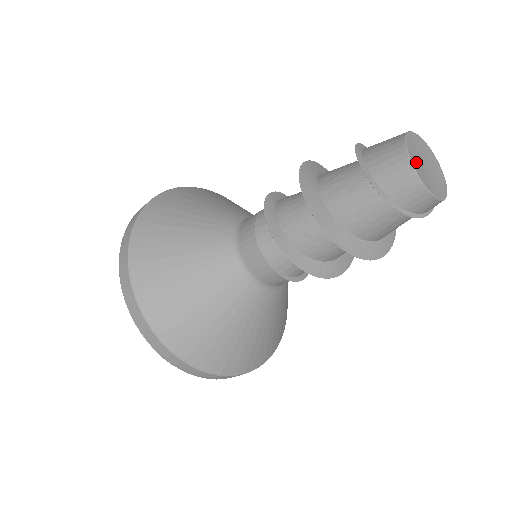
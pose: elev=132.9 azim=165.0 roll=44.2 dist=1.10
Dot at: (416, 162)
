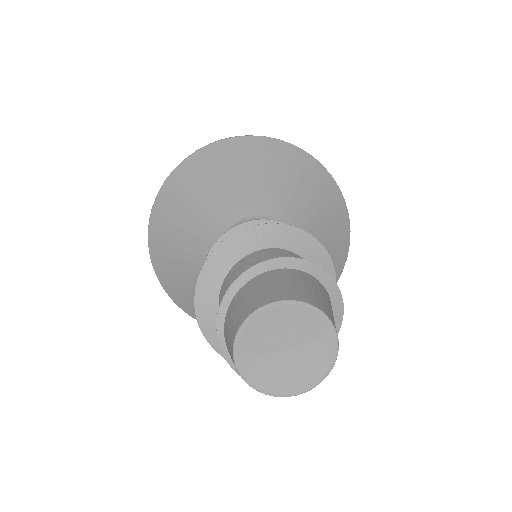
Dot at: (261, 334)
